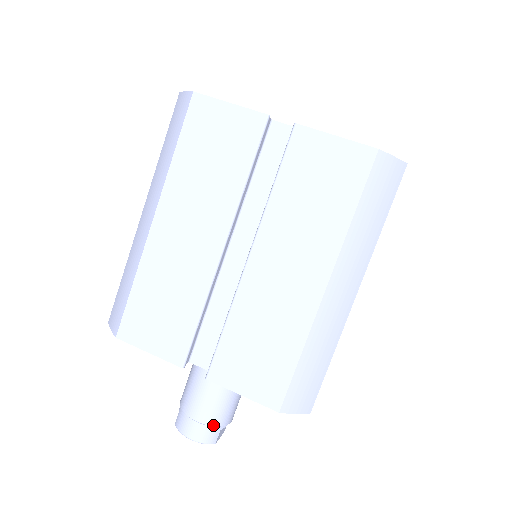
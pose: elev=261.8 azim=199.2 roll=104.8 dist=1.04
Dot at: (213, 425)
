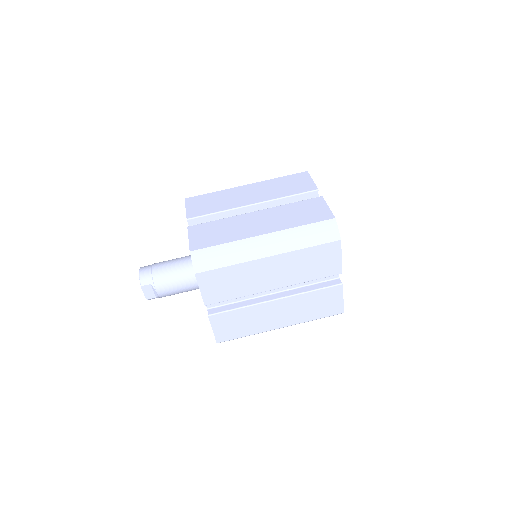
Dot at: (153, 276)
